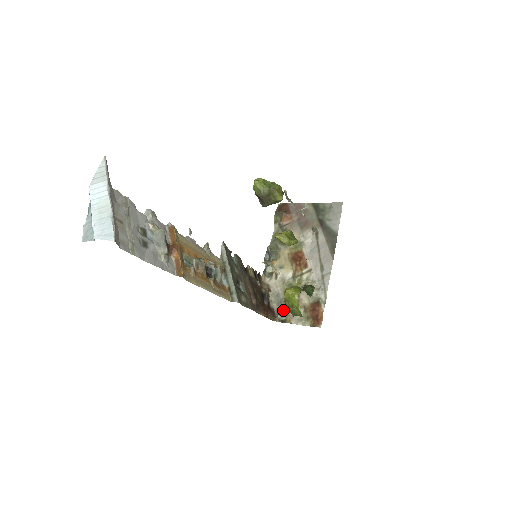
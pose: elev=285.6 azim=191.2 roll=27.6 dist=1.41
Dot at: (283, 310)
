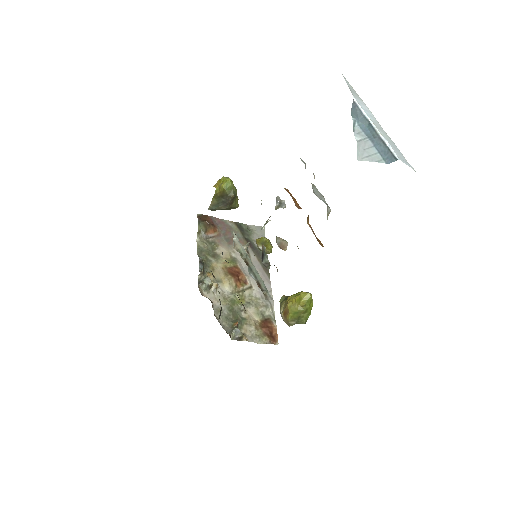
Dot at: (236, 326)
